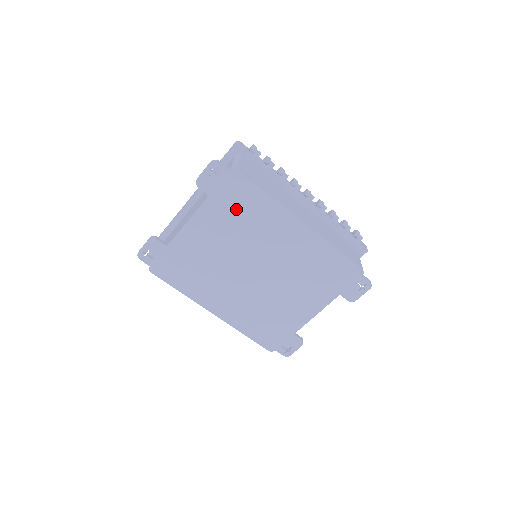
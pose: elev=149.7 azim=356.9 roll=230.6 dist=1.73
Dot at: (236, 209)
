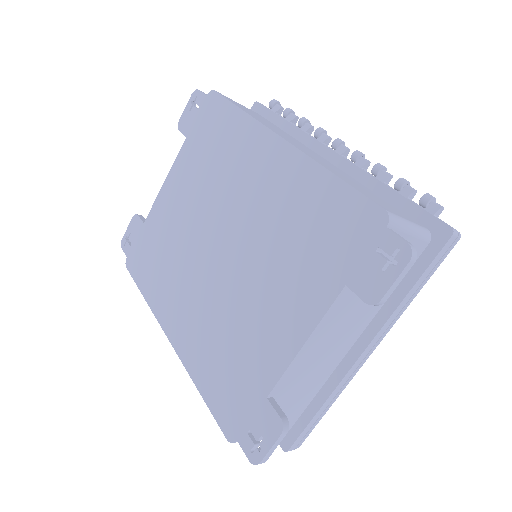
Dot at: (208, 146)
